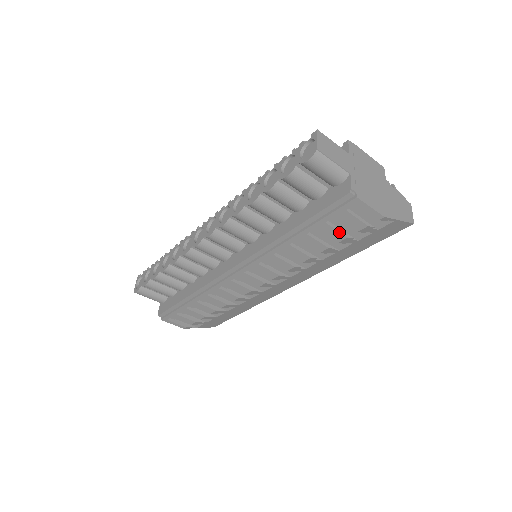
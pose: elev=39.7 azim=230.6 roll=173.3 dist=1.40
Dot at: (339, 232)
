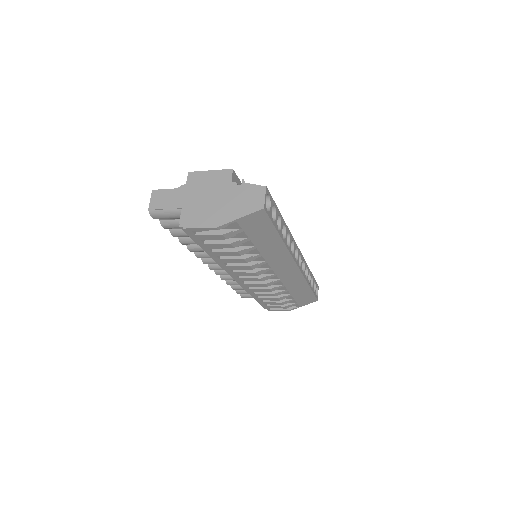
Dot at: (221, 244)
